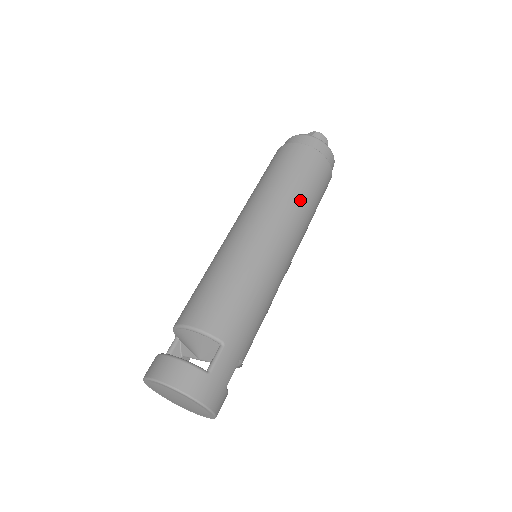
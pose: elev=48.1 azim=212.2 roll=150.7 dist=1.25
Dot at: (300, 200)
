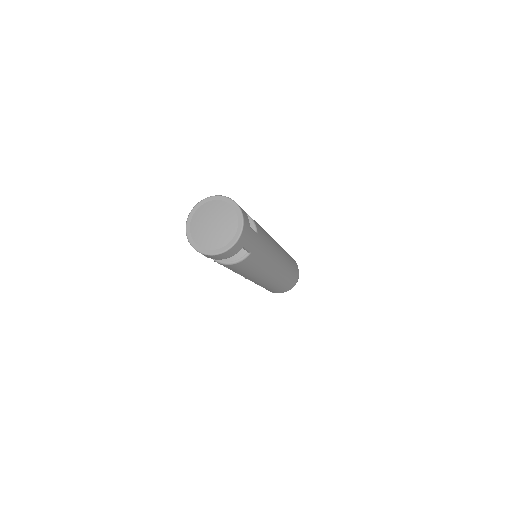
Dot at: (289, 264)
